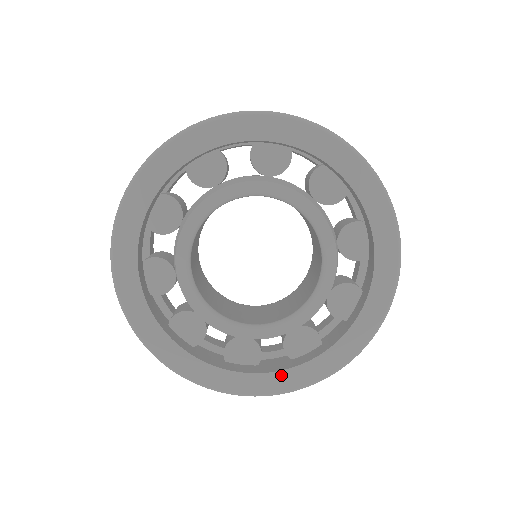
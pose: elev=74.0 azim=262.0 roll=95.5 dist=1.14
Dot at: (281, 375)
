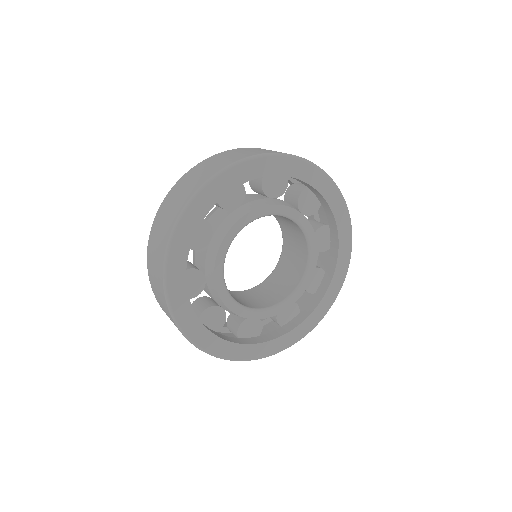
Dot at: (234, 346)
